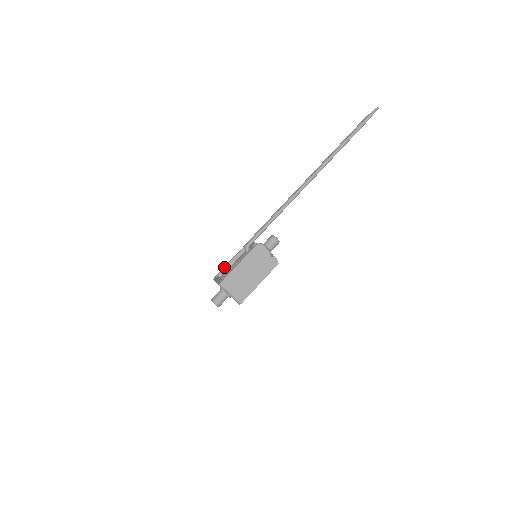
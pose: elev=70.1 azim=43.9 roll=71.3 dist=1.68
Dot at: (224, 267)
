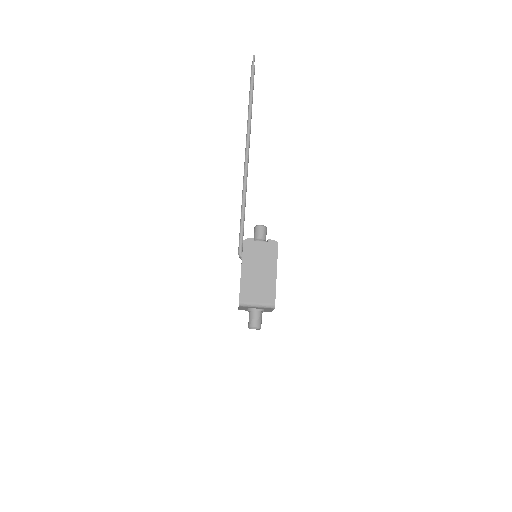
Dot at: occluded
